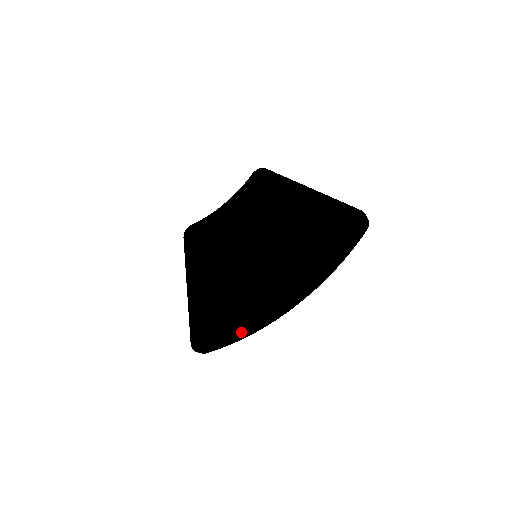
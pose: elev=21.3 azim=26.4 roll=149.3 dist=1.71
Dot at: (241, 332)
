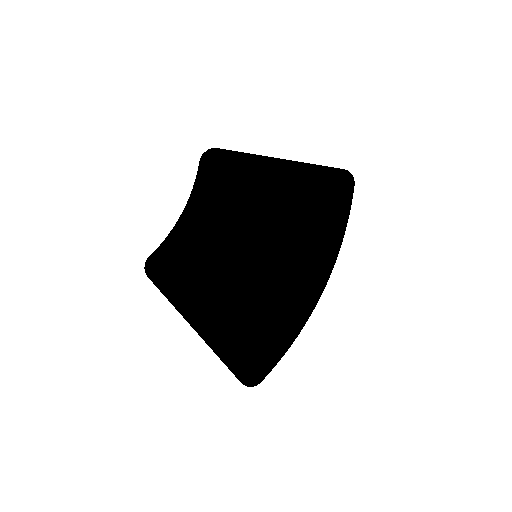
Dot at: (291, 339)
